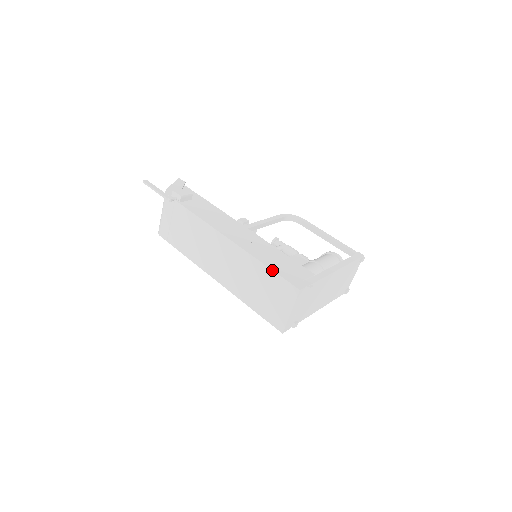
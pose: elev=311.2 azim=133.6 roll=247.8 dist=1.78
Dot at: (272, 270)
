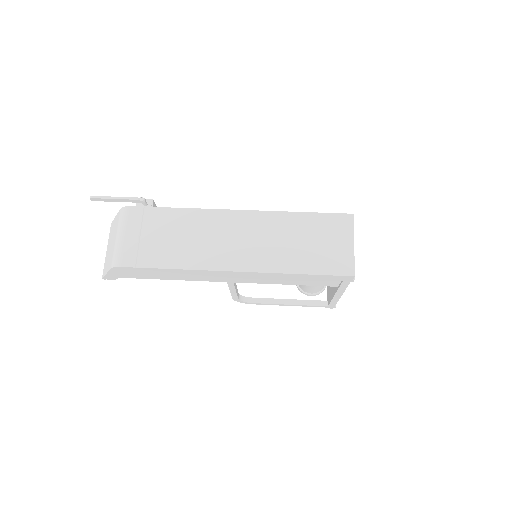
Dot at: (313, 212)
